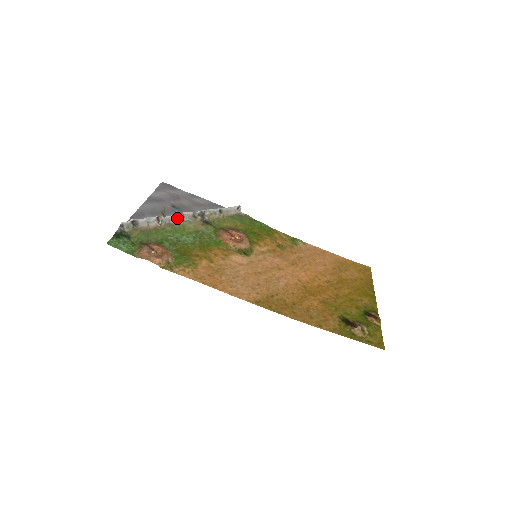
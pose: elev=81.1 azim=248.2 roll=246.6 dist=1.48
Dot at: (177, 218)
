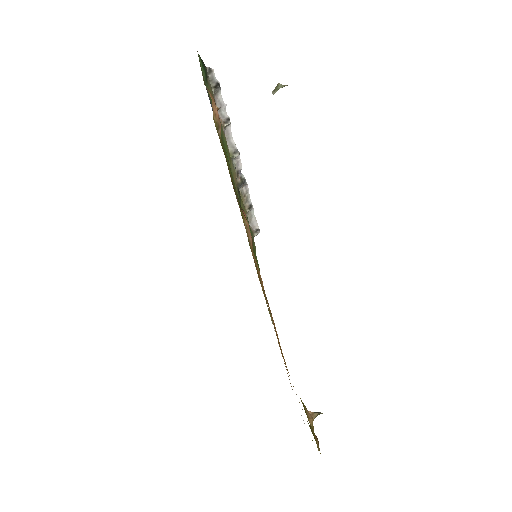
Dot at: (232, 149)
